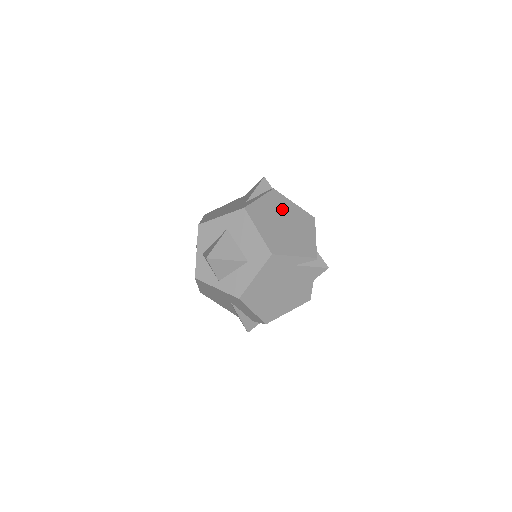
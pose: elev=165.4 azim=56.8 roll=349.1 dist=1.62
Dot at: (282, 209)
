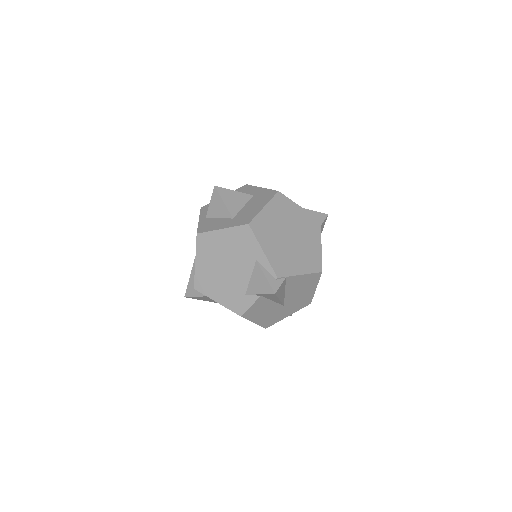
Dot at: (305, 232)
